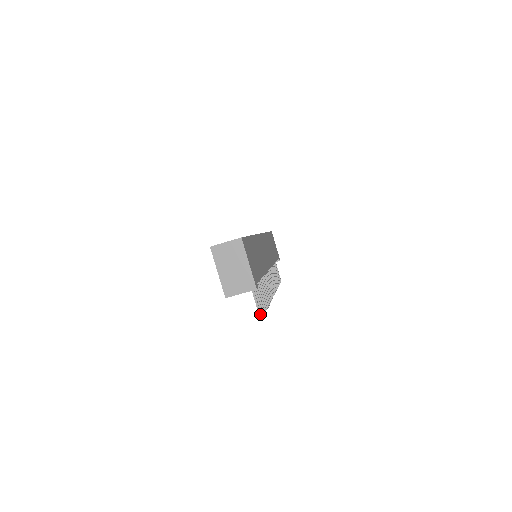
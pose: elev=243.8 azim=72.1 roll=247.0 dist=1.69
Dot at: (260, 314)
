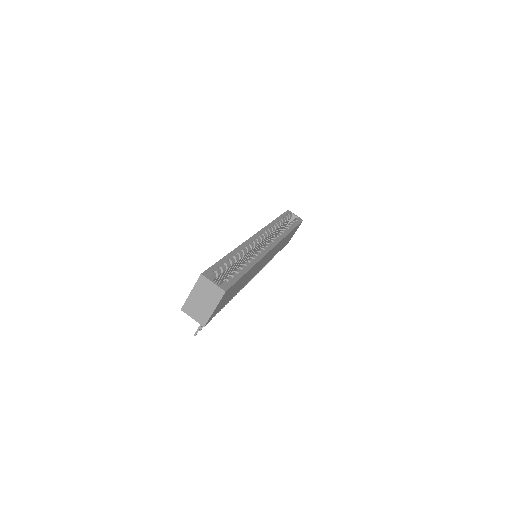
Dot at: (197, 332)
